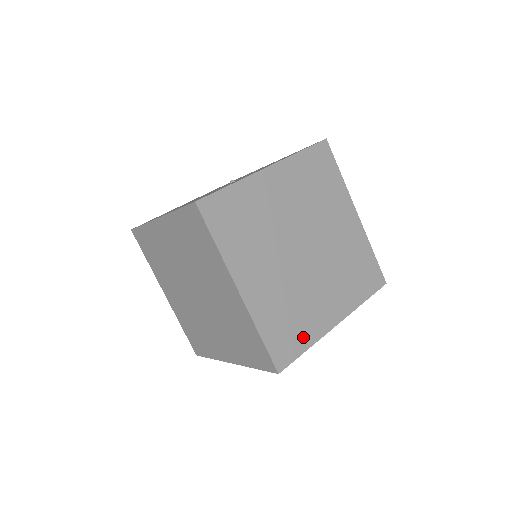
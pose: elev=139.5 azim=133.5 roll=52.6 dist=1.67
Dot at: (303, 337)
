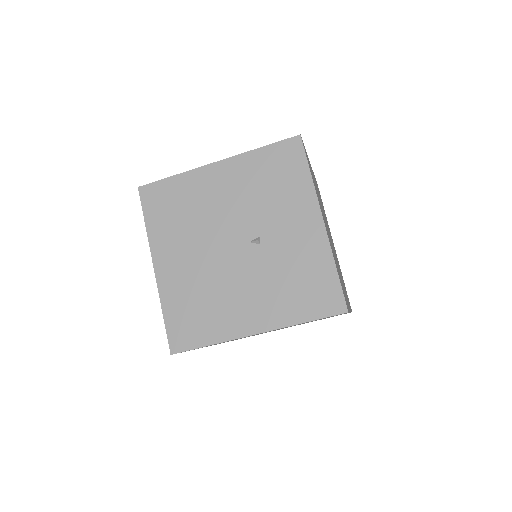
Dot at: (343, 280)
